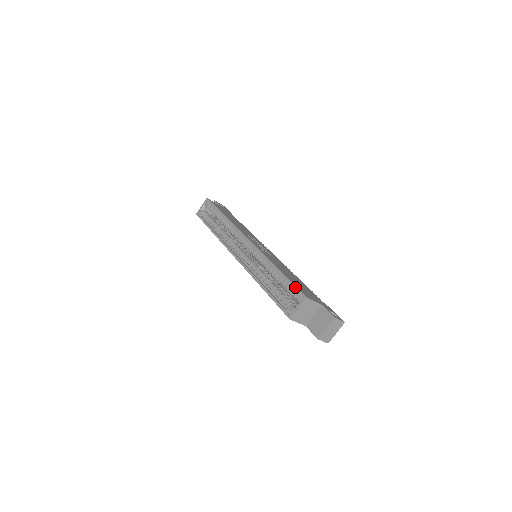
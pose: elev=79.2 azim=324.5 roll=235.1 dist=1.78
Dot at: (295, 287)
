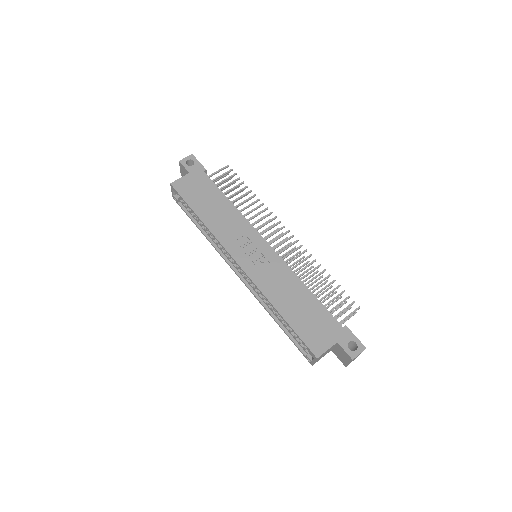
Dot at: (303, 343)
